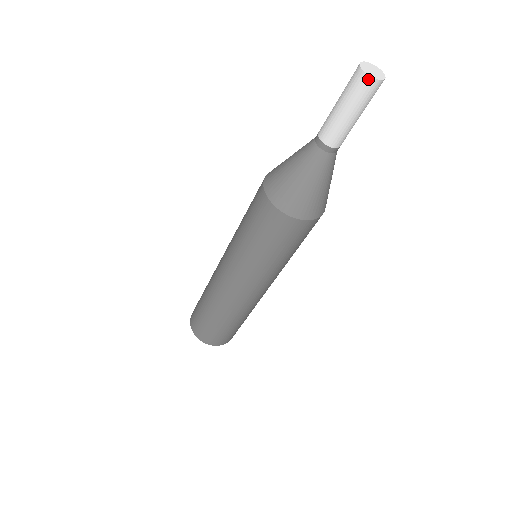
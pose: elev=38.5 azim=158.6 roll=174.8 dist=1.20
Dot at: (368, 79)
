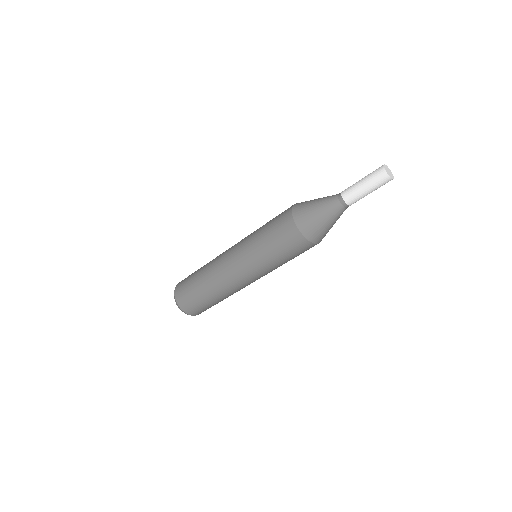
Dot at: (383, 169)
